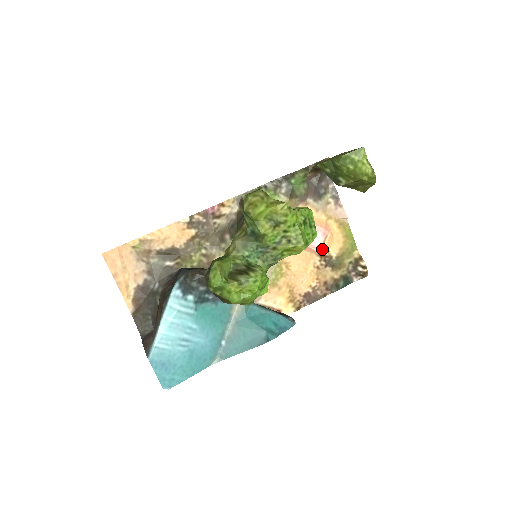
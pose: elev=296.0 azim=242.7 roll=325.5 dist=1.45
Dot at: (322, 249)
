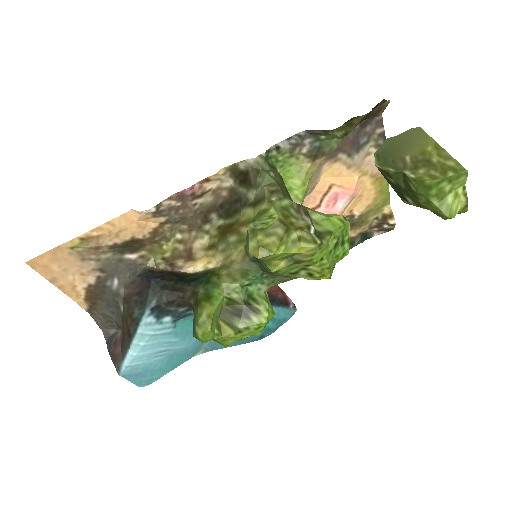
Dot at: (344, 212)
